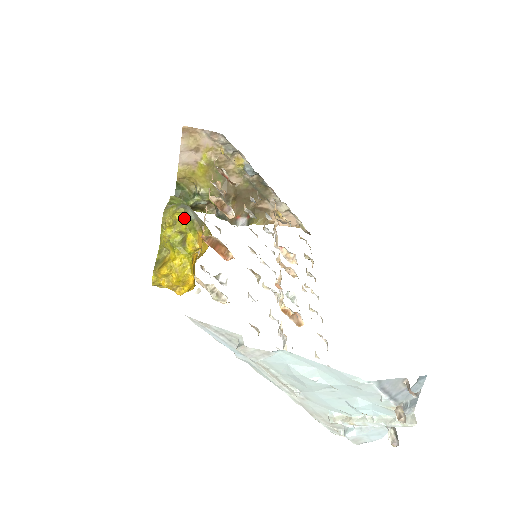
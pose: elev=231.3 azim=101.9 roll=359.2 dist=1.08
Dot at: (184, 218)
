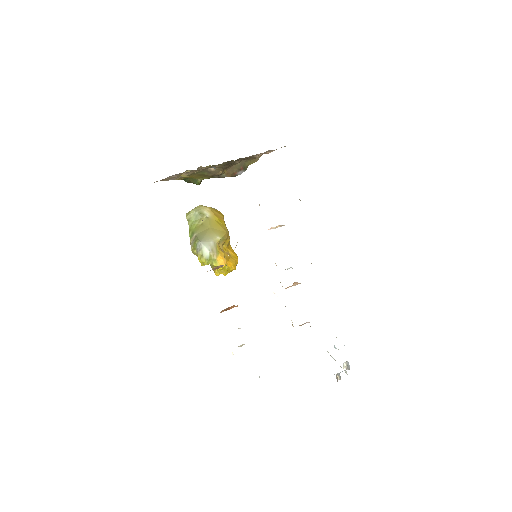
Dot at: (204, 262)
